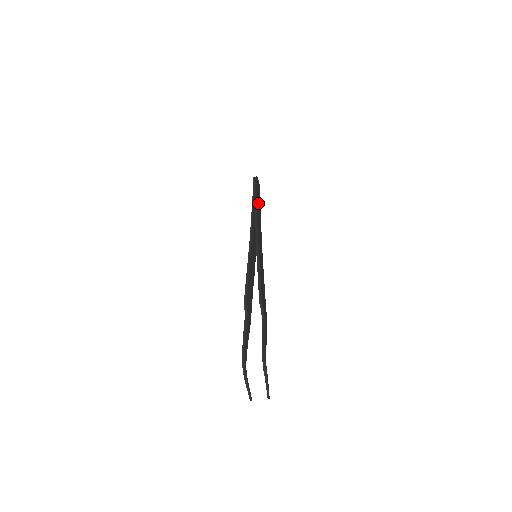
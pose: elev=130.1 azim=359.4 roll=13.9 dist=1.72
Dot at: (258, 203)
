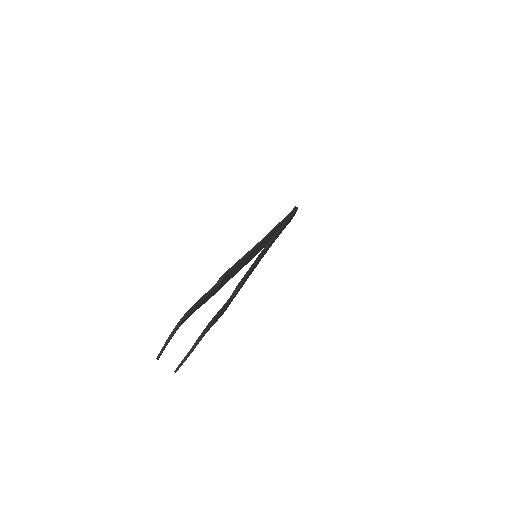
Dot at: occluded
